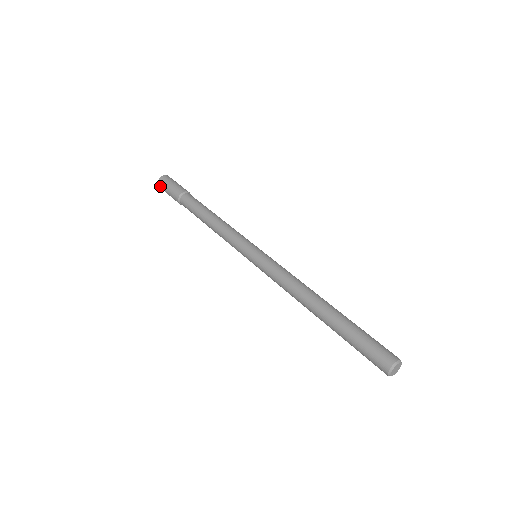
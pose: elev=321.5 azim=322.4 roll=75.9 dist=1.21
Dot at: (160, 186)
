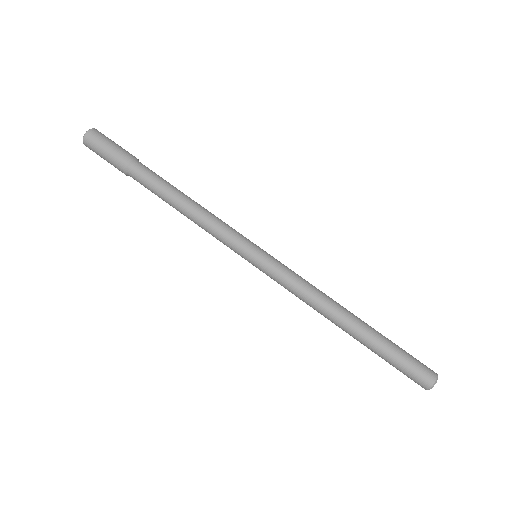
Dot at: occluded
